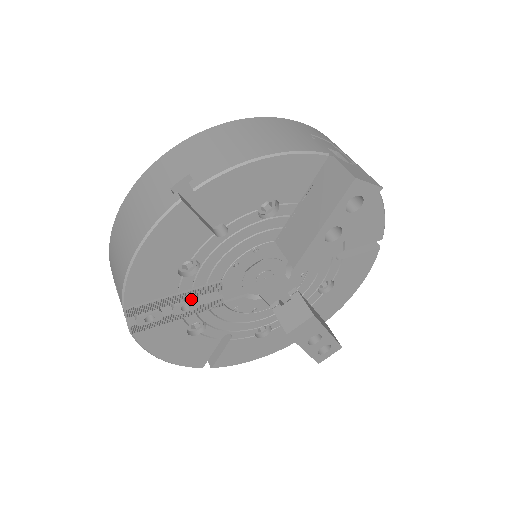
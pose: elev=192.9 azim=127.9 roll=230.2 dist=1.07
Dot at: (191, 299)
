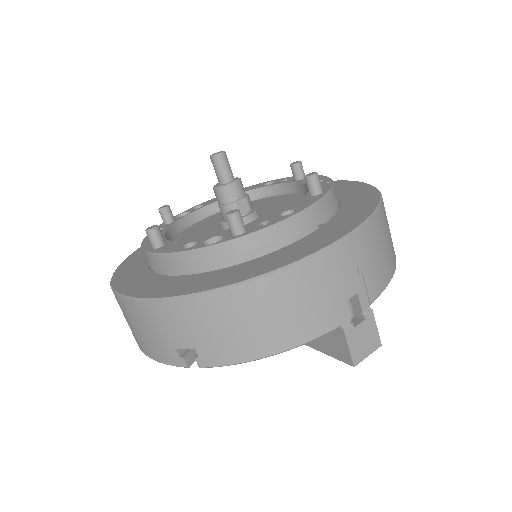
Dot at: occluded
